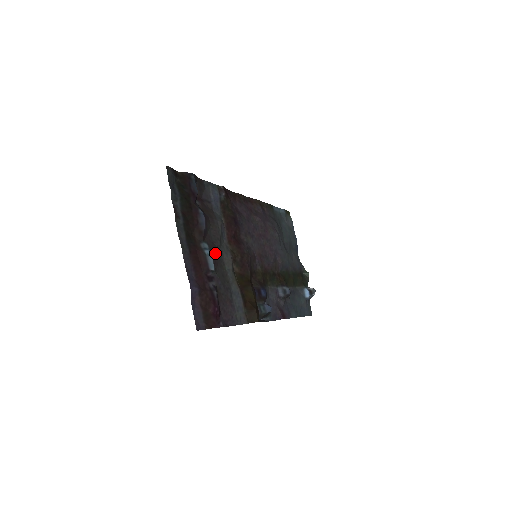
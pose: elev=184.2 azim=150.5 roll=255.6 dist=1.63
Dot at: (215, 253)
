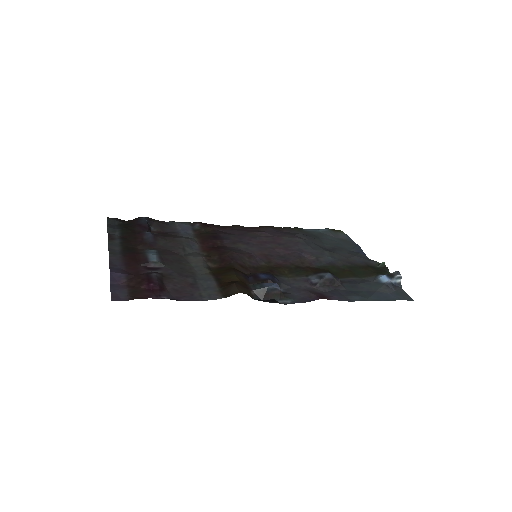
Dot at: (169, 255)
